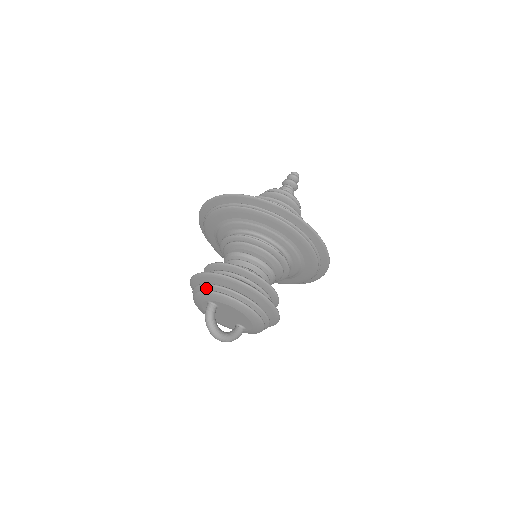
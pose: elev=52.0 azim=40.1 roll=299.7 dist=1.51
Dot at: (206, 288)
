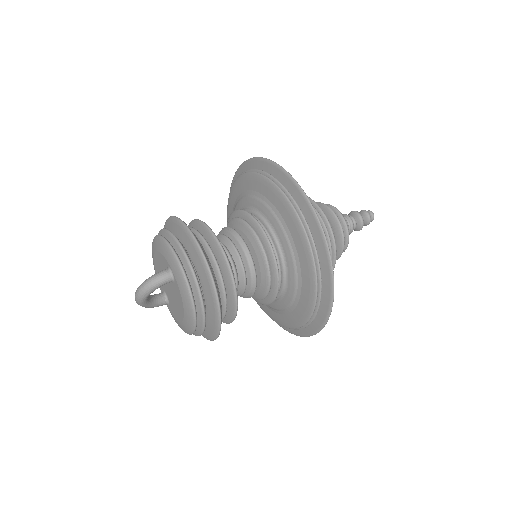
Dot at: (186, 266)
